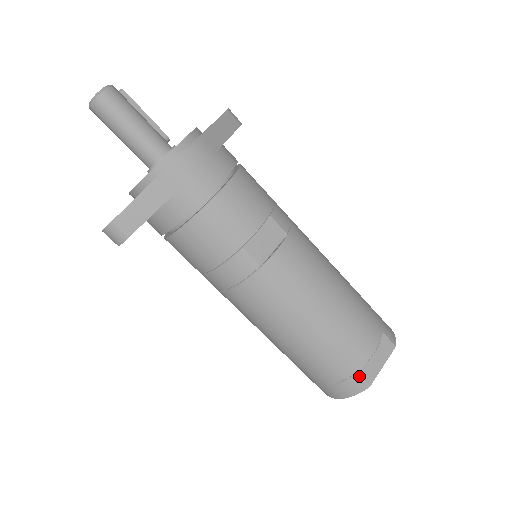
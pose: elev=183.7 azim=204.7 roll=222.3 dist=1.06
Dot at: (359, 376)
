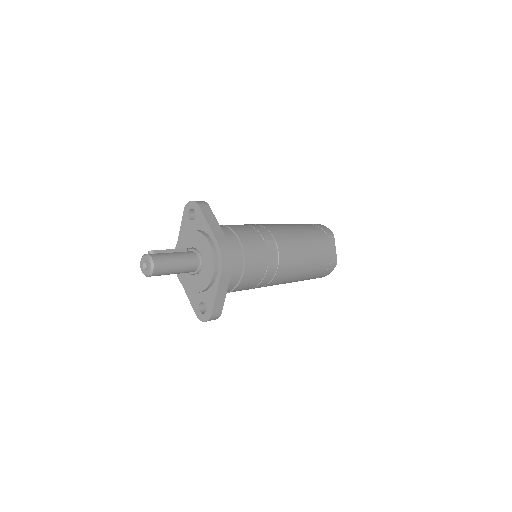
Dot at: (332, 263)
